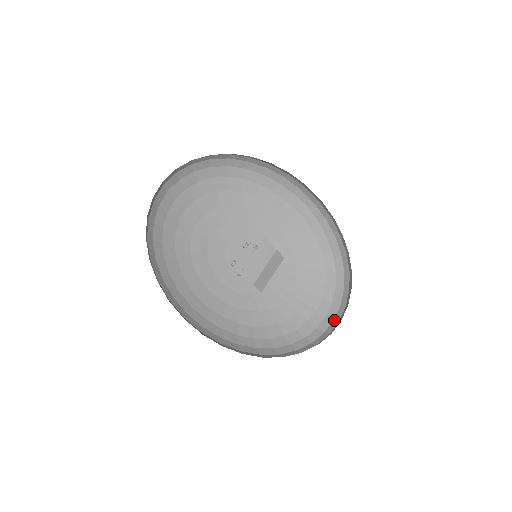
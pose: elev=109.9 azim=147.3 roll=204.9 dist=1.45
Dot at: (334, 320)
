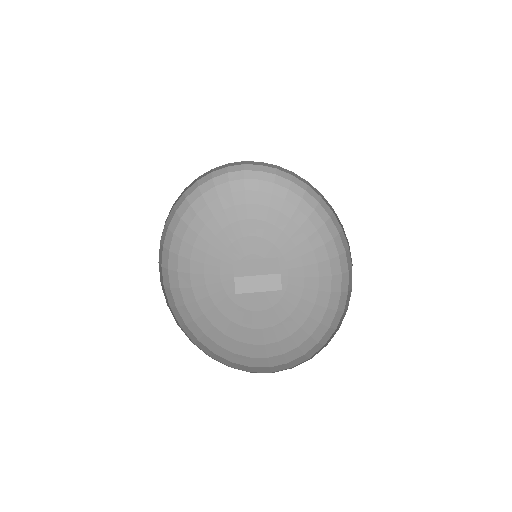
Dot at: (271, 372)
